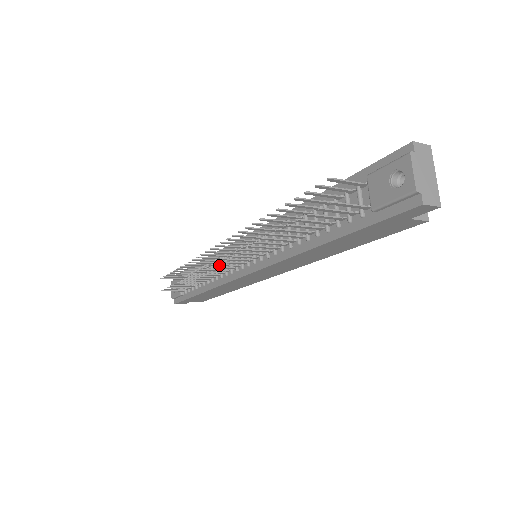
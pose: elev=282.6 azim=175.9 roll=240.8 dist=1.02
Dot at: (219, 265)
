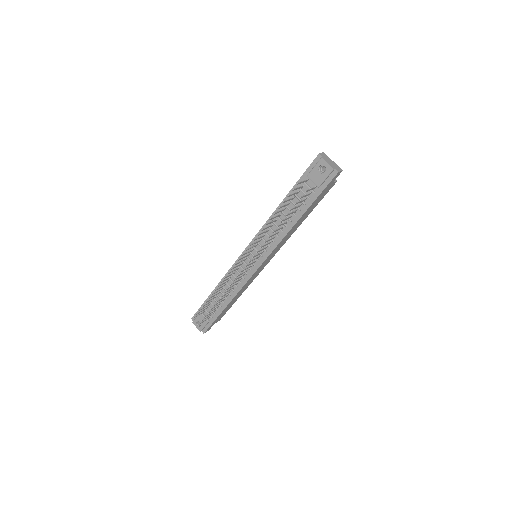
Dot at: occluded
